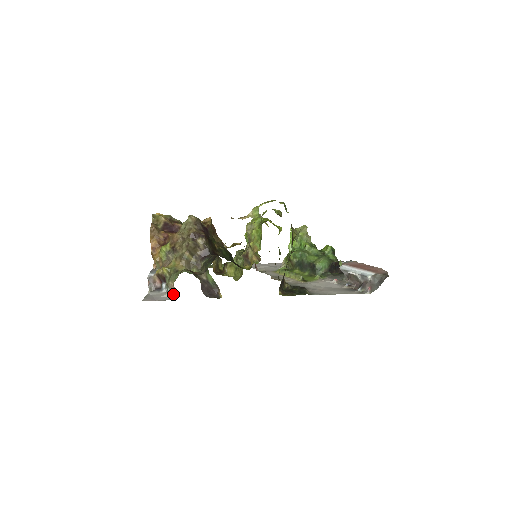
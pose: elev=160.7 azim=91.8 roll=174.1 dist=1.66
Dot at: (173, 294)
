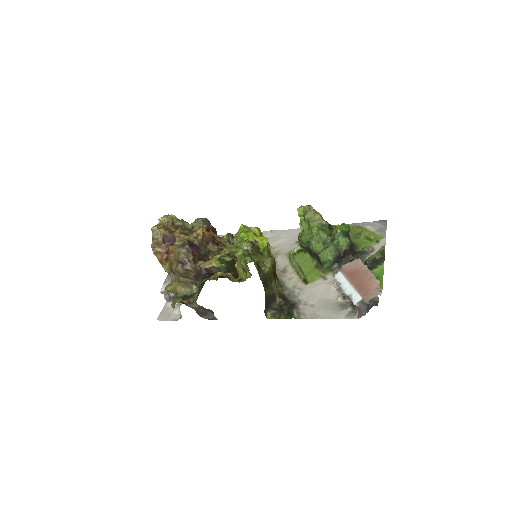
Dot at: (180, 312)
